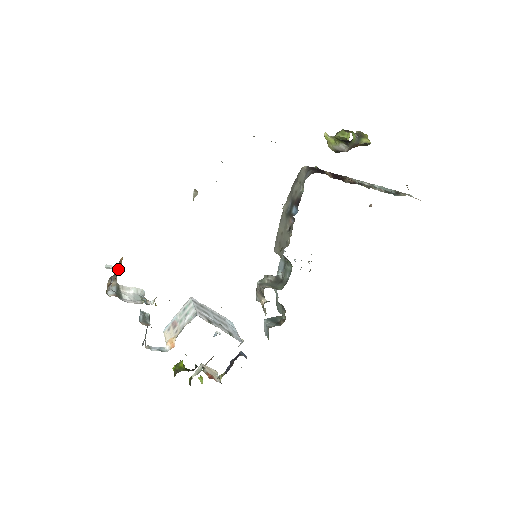
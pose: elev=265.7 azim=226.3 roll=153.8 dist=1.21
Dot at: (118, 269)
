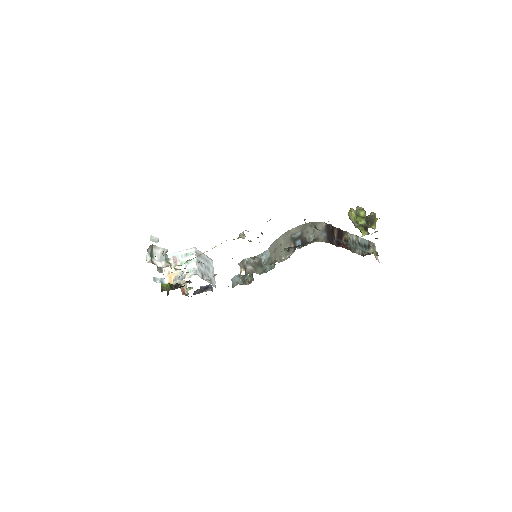
Dot at: (163, 253)
